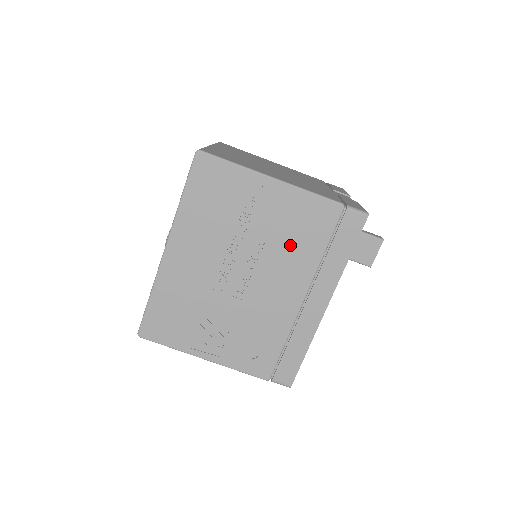
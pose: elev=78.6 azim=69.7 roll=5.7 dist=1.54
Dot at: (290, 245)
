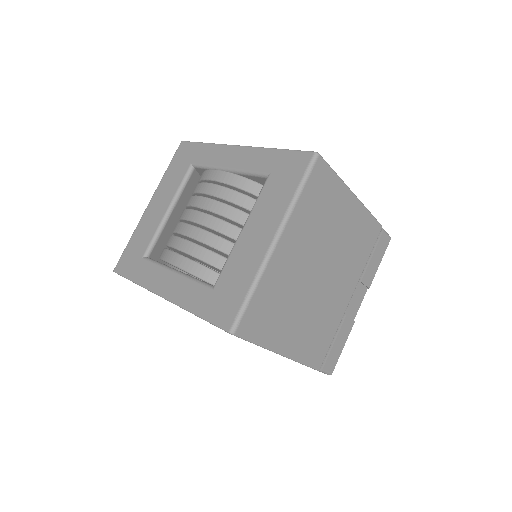
Dot at: occluded
